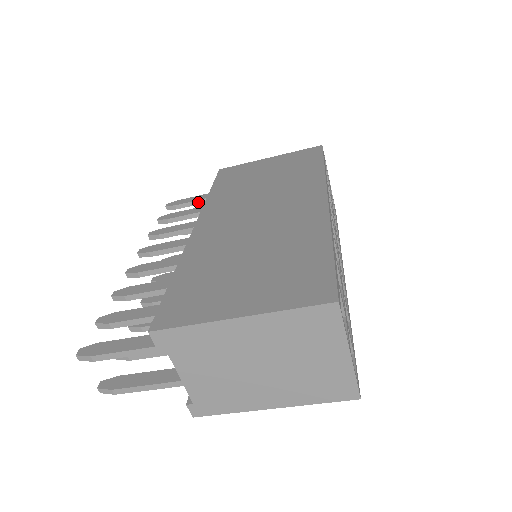
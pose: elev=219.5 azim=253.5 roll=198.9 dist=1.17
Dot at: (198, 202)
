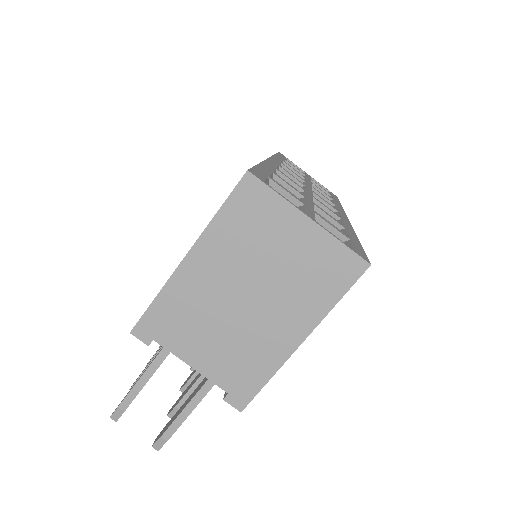
Dot at: occluded
